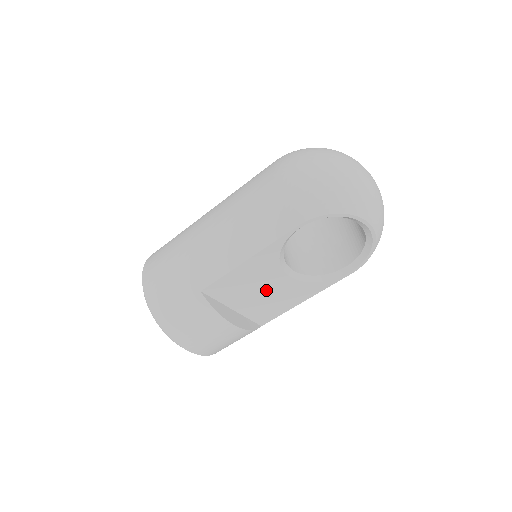
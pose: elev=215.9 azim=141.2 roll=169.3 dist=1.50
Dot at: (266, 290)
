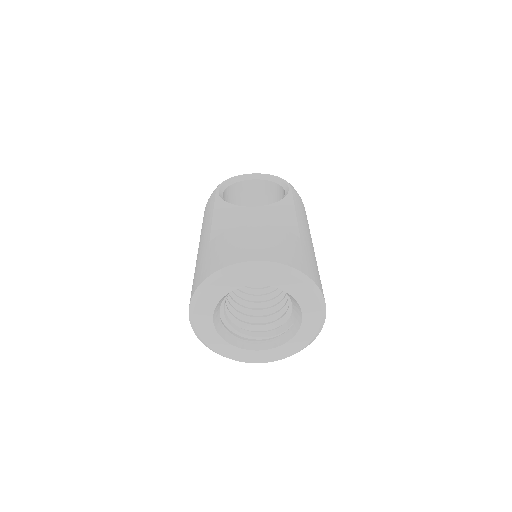
Dot at: (255, 220)
